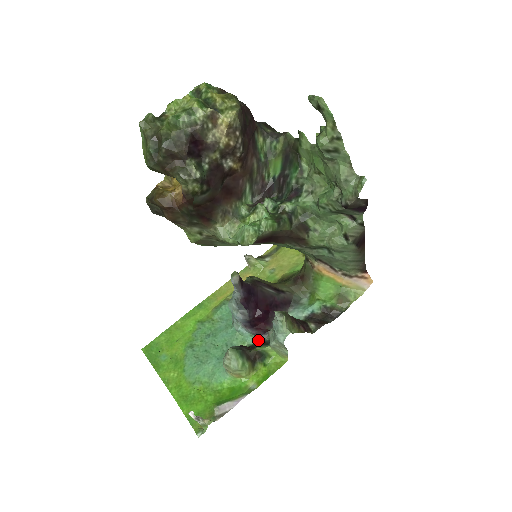
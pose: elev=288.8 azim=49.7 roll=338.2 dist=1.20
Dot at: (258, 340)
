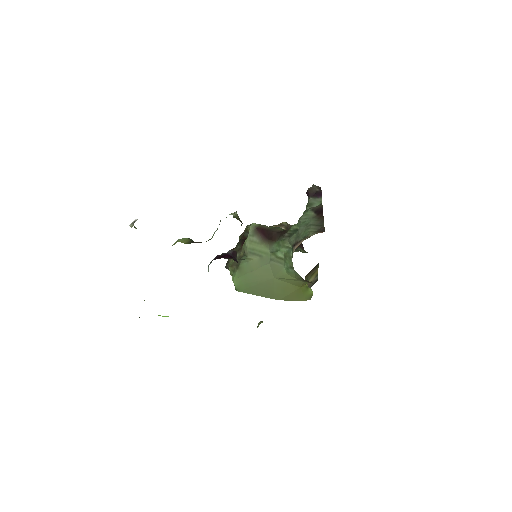
Dot at: occluded
